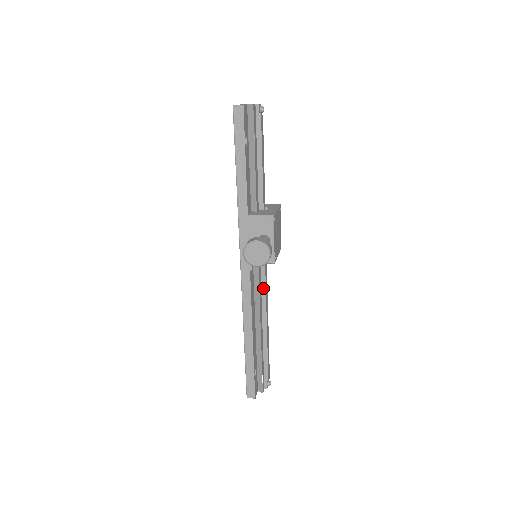
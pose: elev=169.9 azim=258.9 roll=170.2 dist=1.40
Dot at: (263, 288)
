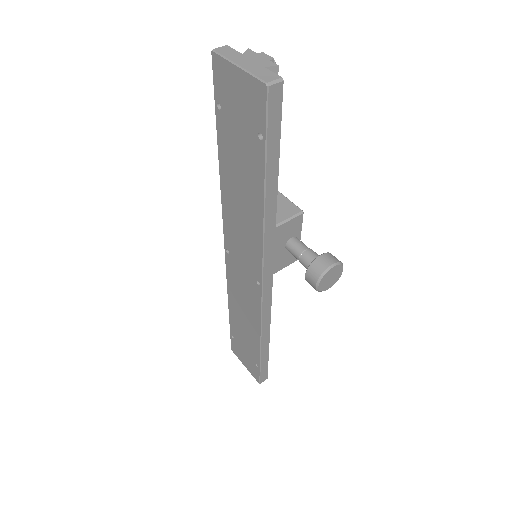
Dot at: occluded
